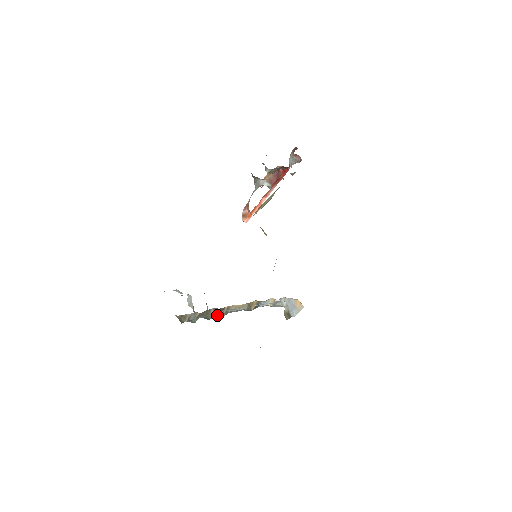
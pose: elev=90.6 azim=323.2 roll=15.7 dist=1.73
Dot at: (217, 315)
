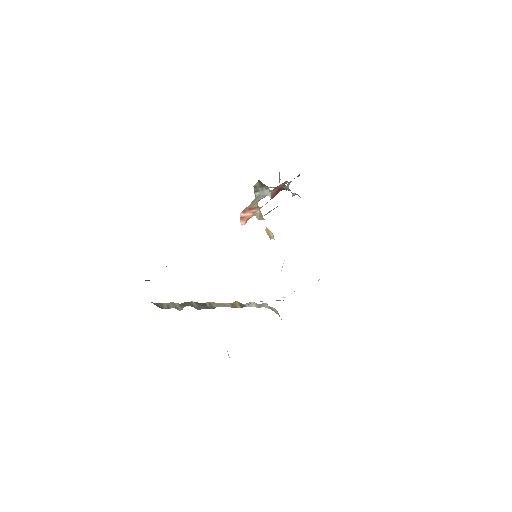
Dot at: (203, 307)
